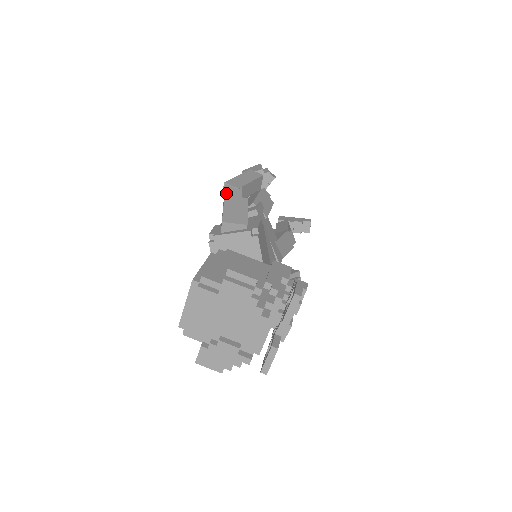
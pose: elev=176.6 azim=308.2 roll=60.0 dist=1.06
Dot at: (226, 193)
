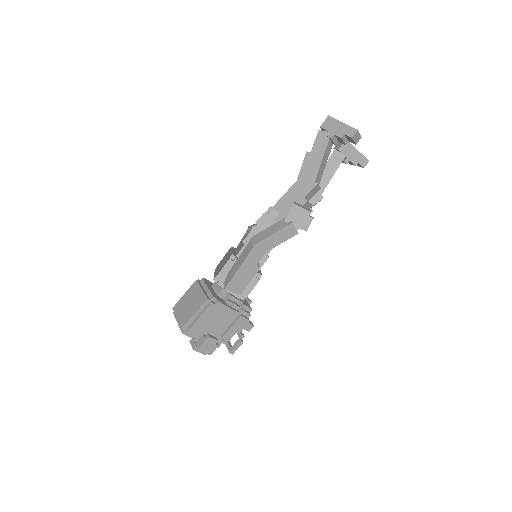
Dot at: (247, 259)
